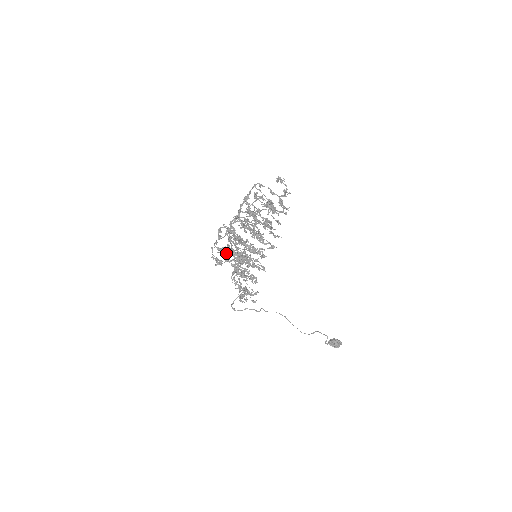
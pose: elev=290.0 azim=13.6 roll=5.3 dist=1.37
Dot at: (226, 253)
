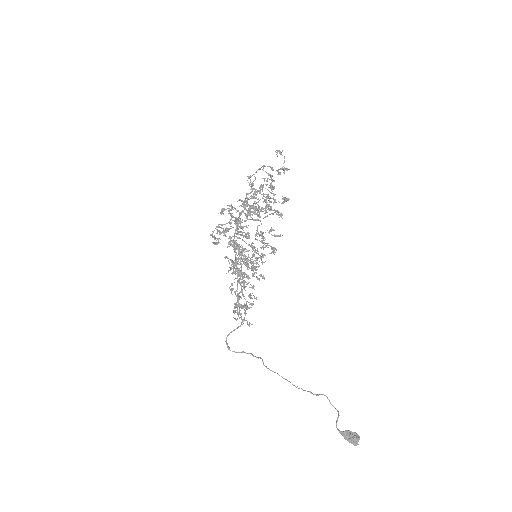
Dot at: occluded
